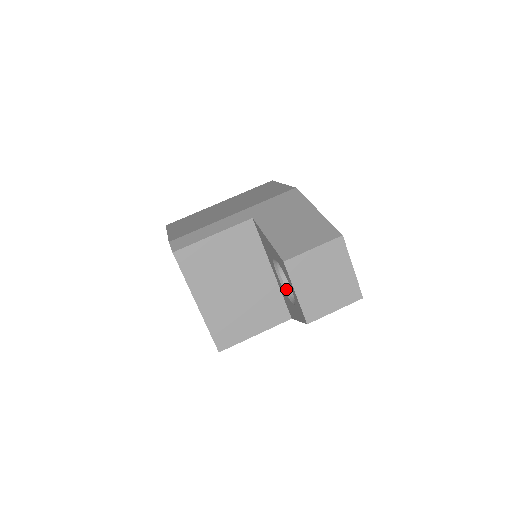
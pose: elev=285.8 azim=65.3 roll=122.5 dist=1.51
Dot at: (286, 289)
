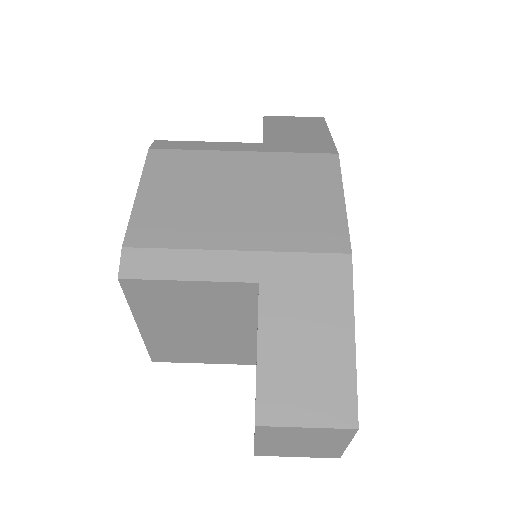
Dot at: occluded
